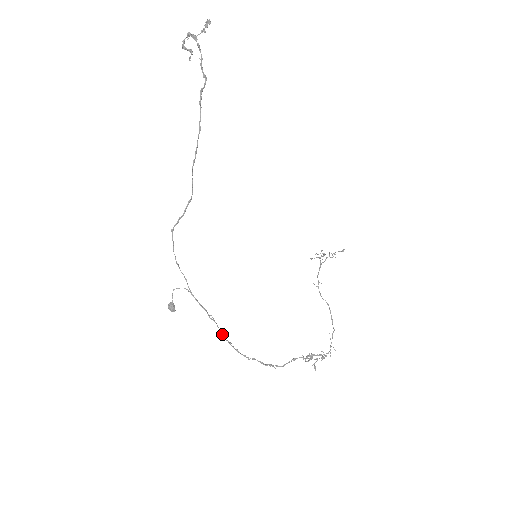
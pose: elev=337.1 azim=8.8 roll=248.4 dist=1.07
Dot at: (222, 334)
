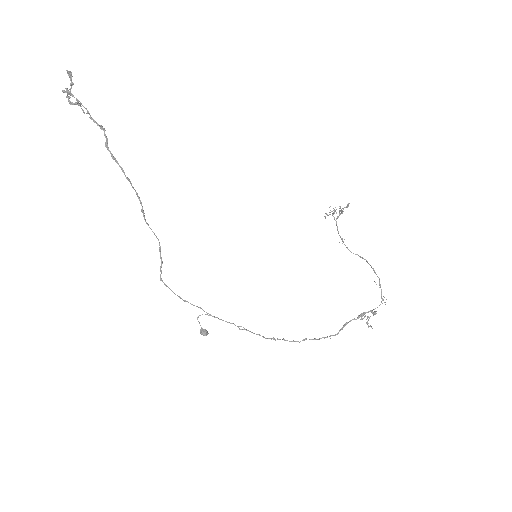
Dot at: occluded
